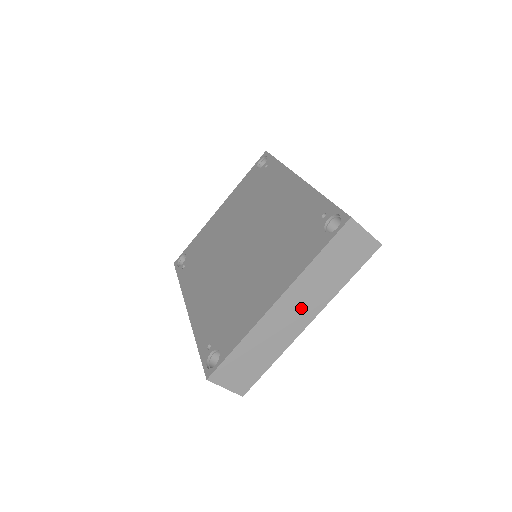
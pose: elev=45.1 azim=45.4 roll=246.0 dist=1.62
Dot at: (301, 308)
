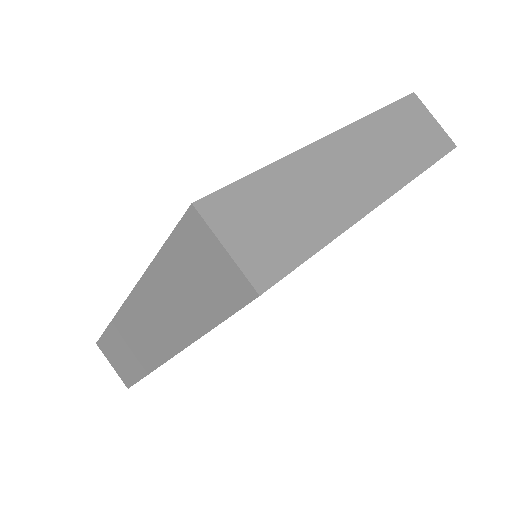
Dot at: (367, 168)
